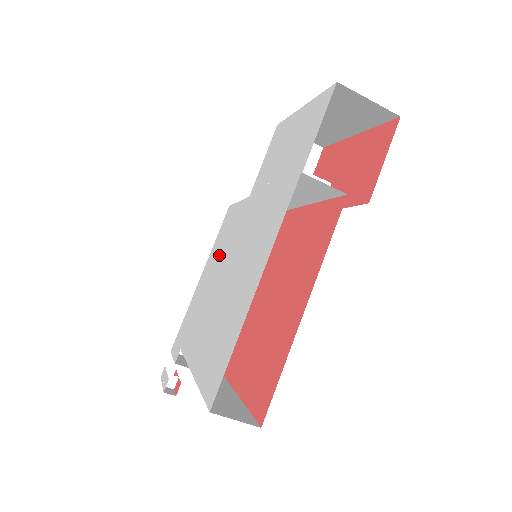
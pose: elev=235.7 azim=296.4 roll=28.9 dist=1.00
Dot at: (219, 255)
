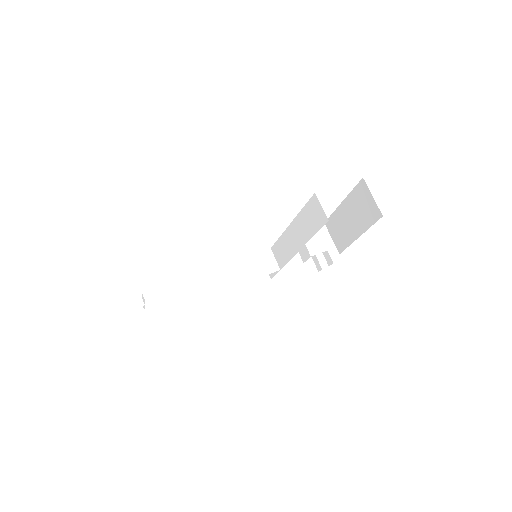
Dot at: occluded
